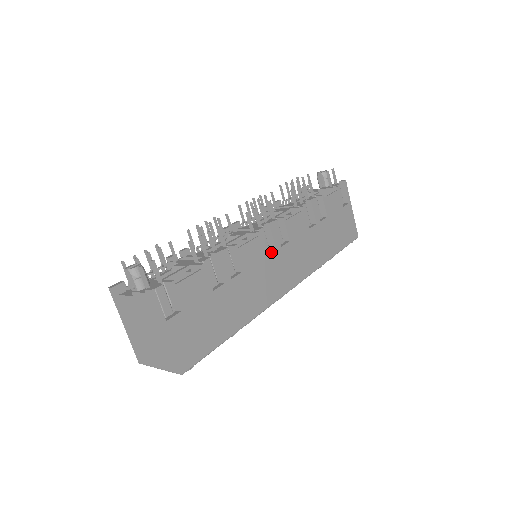
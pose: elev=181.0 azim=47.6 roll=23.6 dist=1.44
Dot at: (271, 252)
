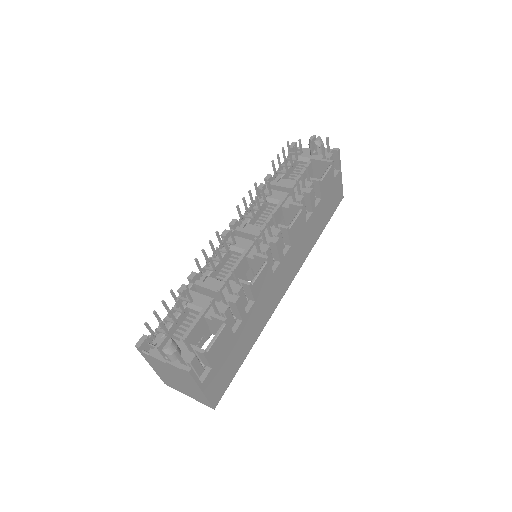
Dot at: (276, 266)
